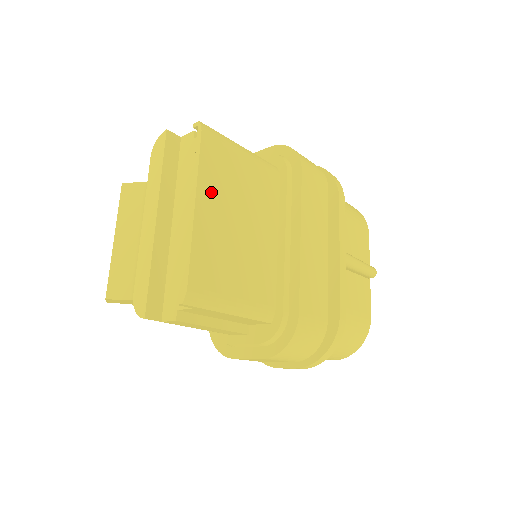
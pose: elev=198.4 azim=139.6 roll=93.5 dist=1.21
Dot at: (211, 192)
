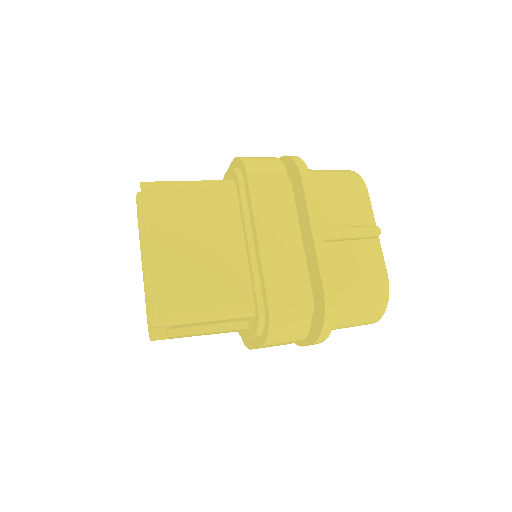
Dot at: (161, 233)
